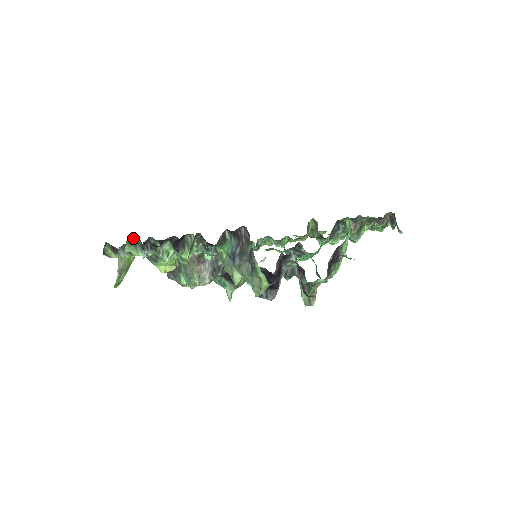
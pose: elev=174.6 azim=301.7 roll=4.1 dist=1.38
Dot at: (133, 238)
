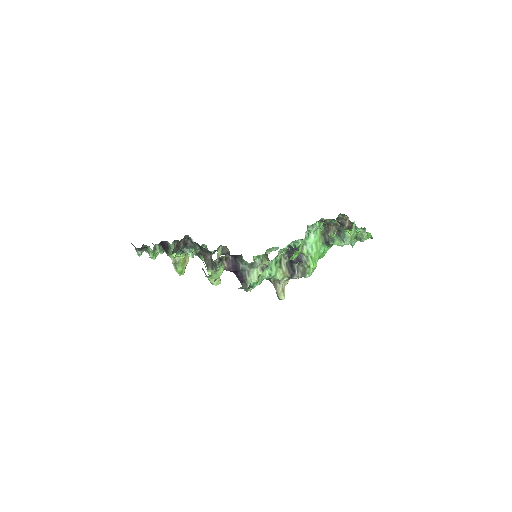
Dot at: (153, 244)
